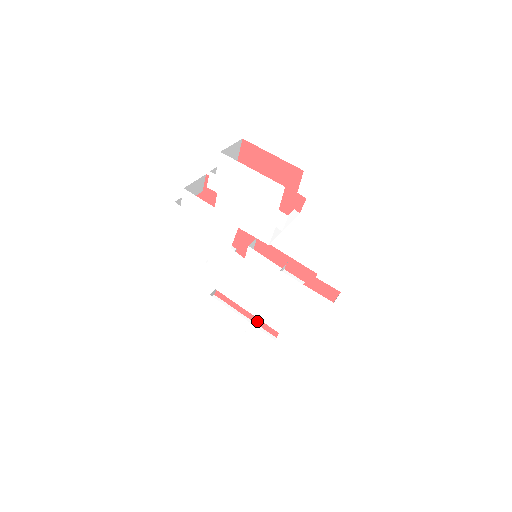
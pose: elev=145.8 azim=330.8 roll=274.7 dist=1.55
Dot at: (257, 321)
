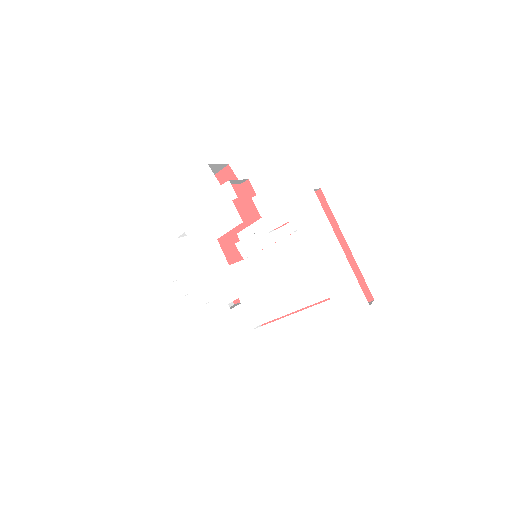
Dot at: occluded
